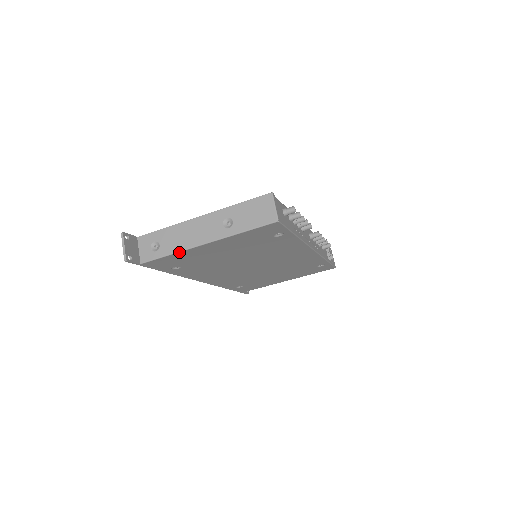
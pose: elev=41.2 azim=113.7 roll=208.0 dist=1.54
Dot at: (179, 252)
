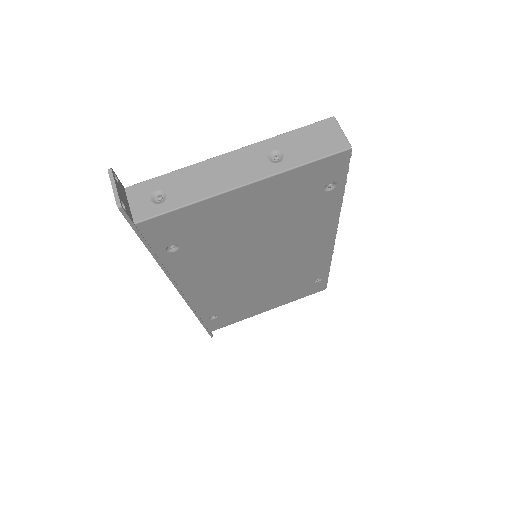
Dot at: (201, 201)
